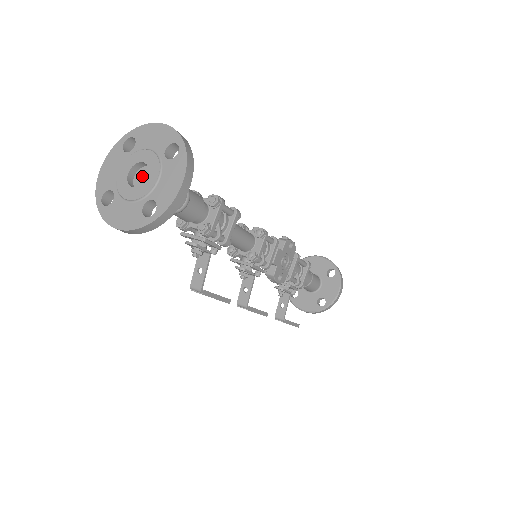
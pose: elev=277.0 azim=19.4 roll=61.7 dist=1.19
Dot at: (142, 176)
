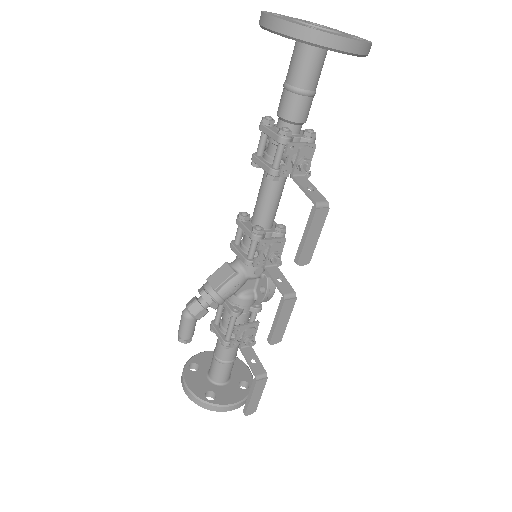
Dot at: occluded
